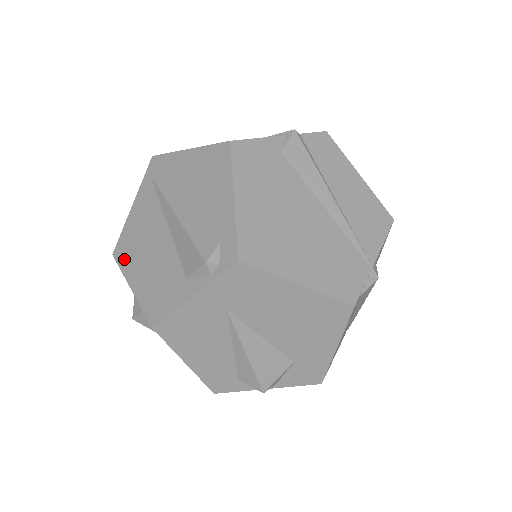
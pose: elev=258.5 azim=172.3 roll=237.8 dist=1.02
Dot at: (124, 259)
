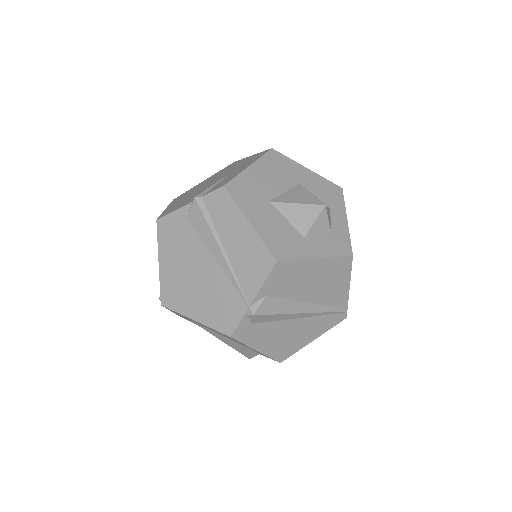
Dot at: occluded
